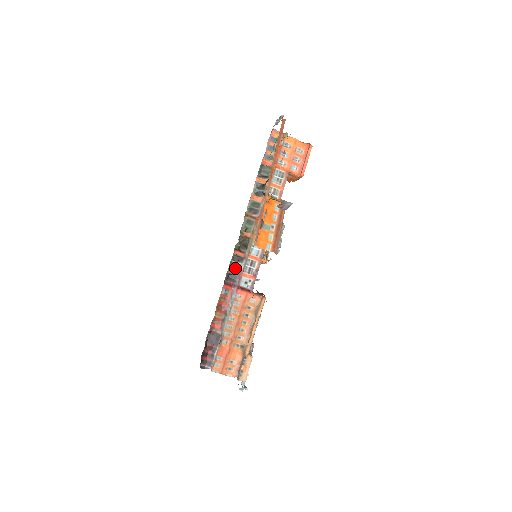
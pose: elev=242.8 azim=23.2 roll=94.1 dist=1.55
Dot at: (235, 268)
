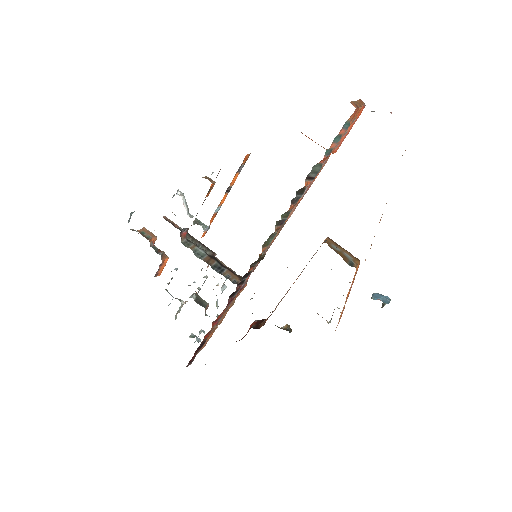
Dot at: occluded
